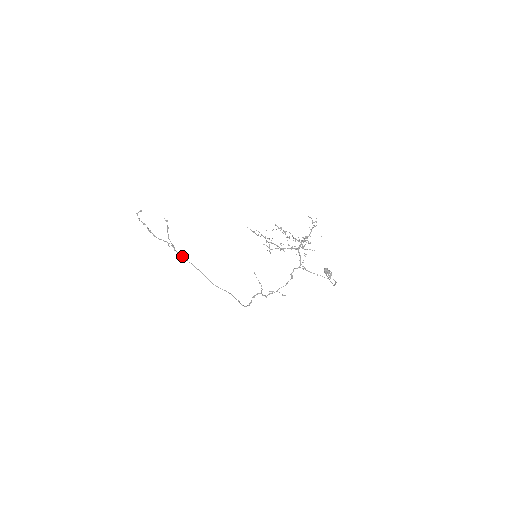
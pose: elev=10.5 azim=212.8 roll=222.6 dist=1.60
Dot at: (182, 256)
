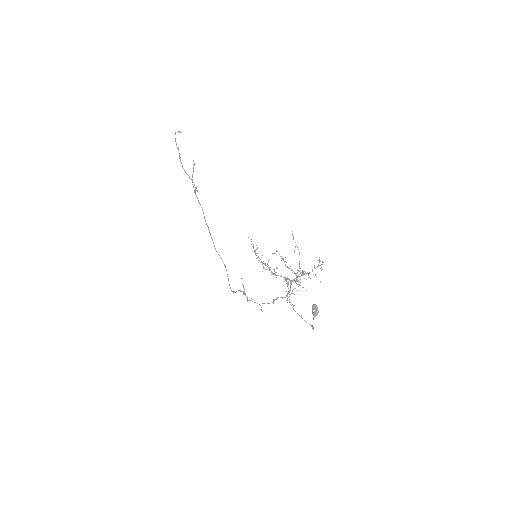
Dot at: occluded
